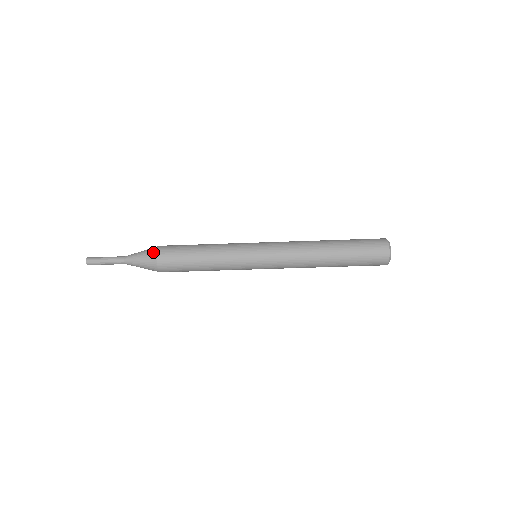
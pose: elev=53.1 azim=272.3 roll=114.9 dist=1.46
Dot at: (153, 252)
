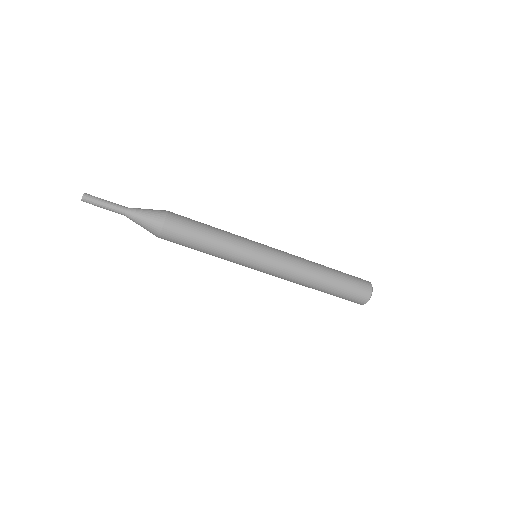
Dot at: (159, 224)
